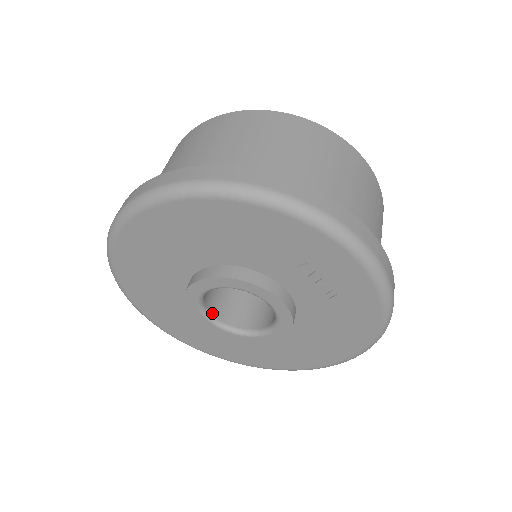
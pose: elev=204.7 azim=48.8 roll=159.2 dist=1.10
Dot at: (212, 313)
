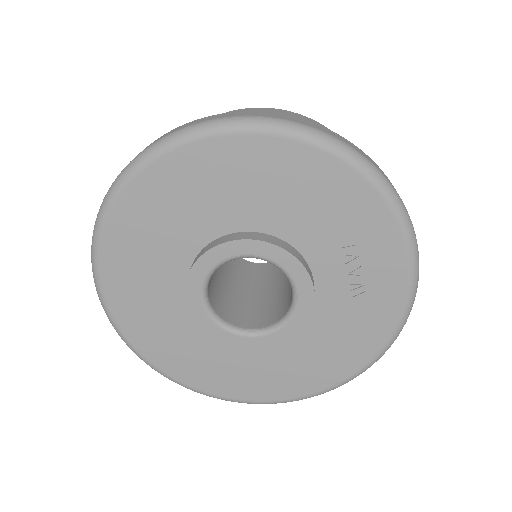
Dot at: (209, 298)
